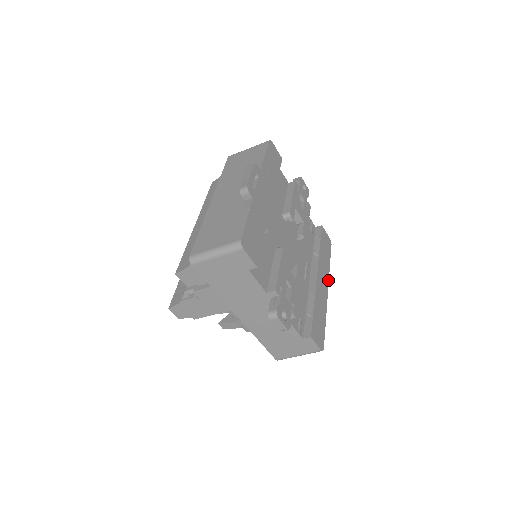
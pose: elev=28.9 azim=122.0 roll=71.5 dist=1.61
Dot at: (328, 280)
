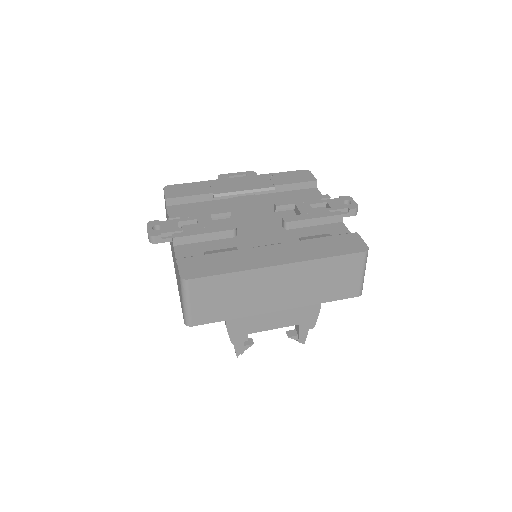
Dot at: (297, 261)
